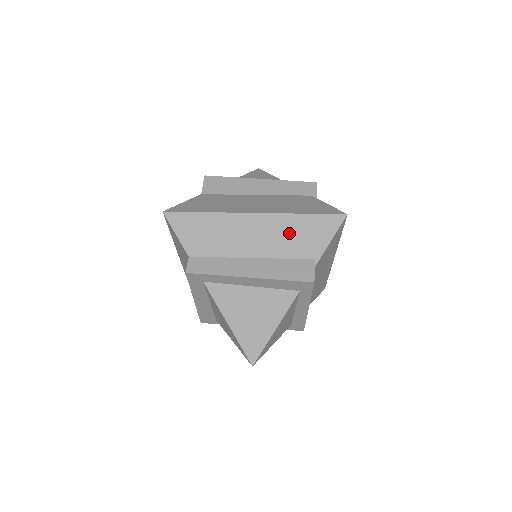
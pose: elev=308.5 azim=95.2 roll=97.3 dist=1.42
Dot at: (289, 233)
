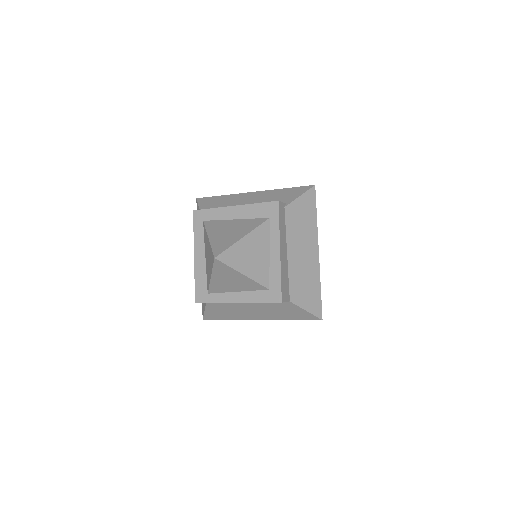
Dot at: (272, 196)
